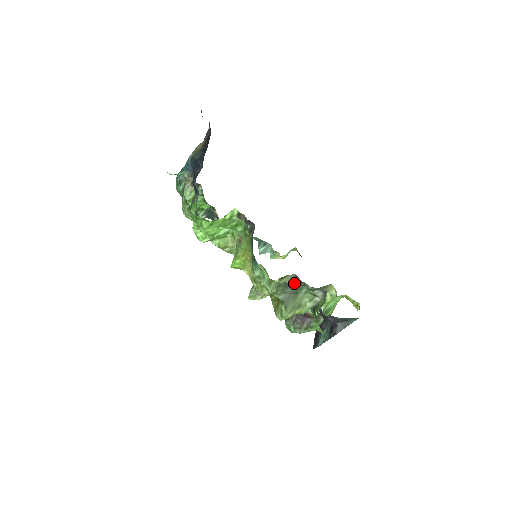
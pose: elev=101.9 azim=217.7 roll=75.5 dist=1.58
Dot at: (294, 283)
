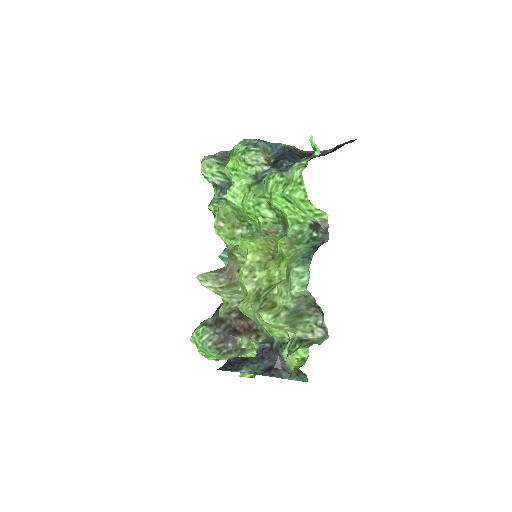
Dot at: (313, 307)
